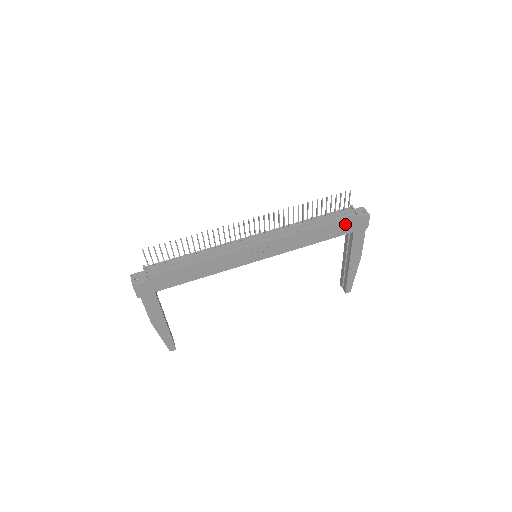
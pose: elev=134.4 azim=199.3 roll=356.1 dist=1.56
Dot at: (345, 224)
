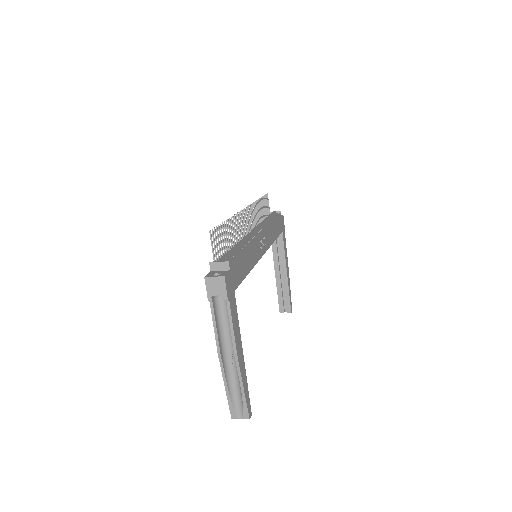
Dot at: (279, 221)
